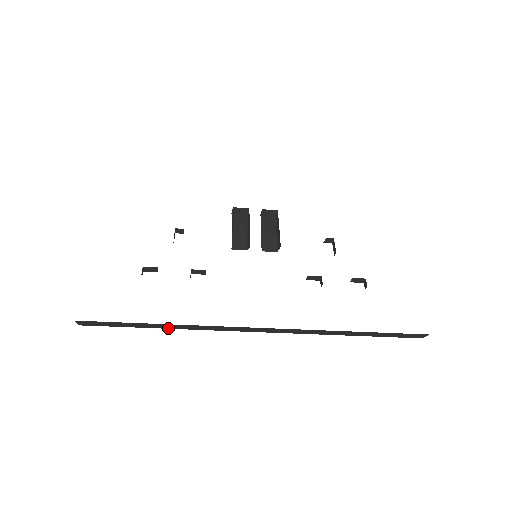
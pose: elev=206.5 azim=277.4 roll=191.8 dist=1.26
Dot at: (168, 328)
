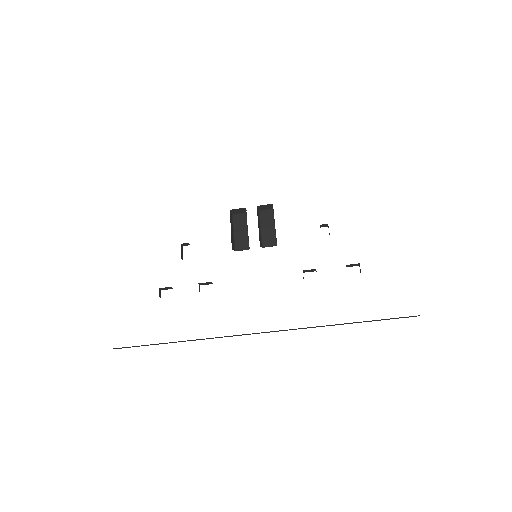
Dot at: occluded
